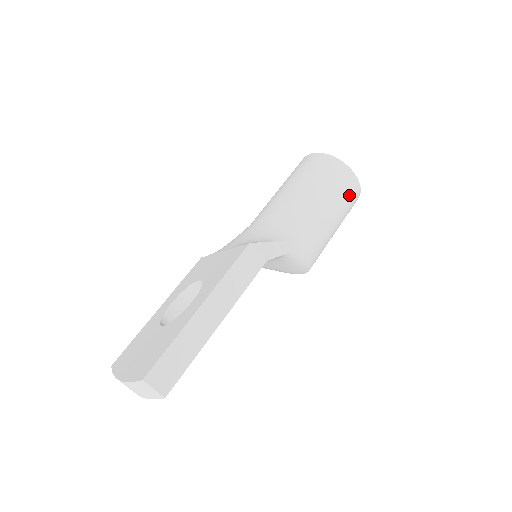
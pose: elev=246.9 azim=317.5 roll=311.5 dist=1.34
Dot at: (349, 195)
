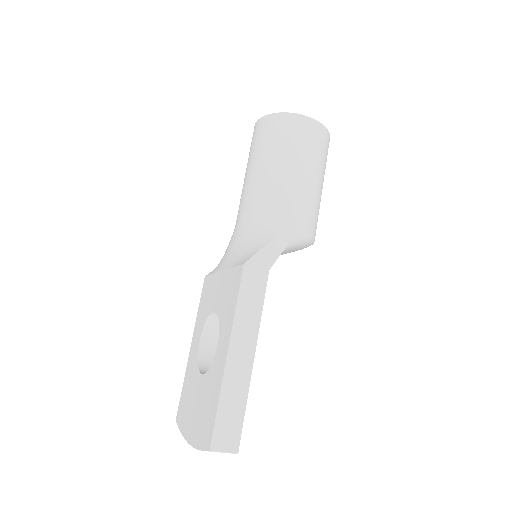
Dot at: (319, 145)
